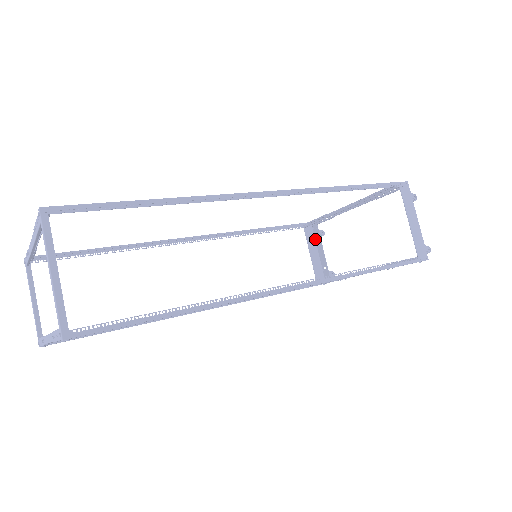
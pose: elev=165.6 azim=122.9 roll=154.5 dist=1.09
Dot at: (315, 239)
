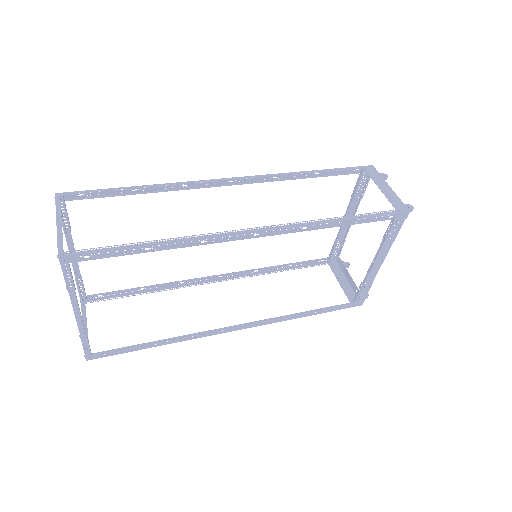
Dot at: (342, 271)
